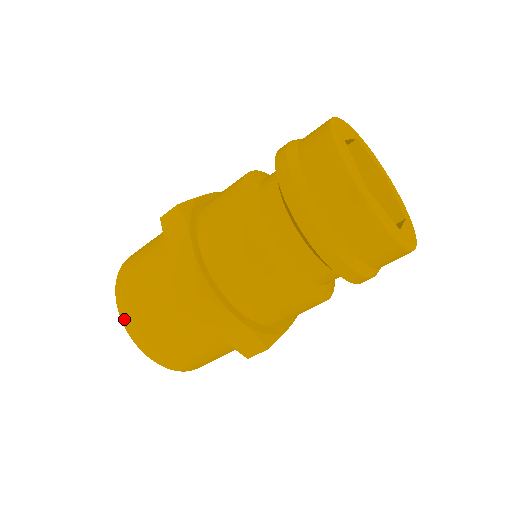
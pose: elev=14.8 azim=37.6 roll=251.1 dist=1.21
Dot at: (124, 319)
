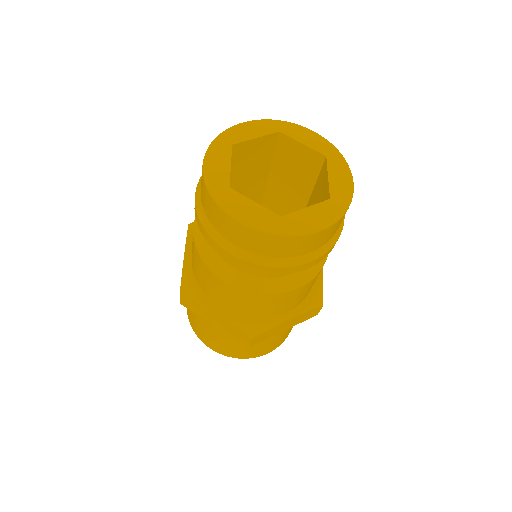
Dot at: (188, 315)
